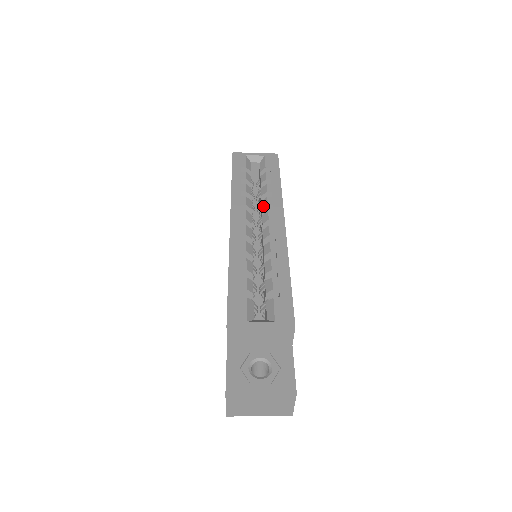
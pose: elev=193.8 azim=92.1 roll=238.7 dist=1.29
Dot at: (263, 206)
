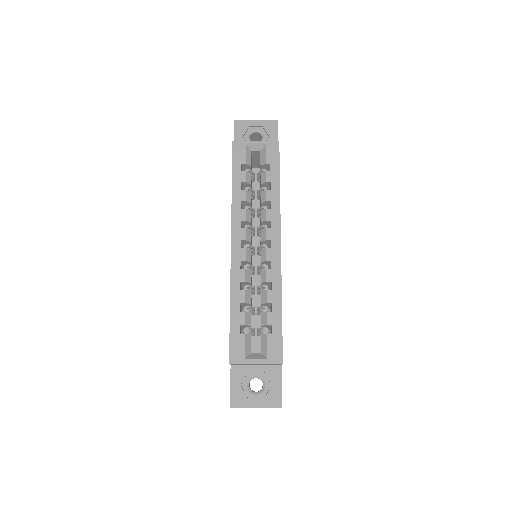
Dot at: (262, 219)
